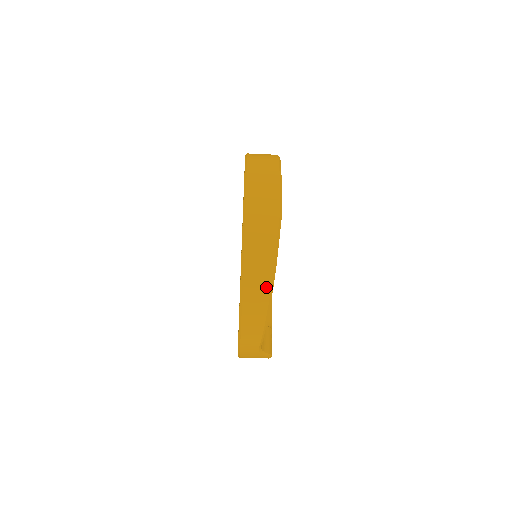
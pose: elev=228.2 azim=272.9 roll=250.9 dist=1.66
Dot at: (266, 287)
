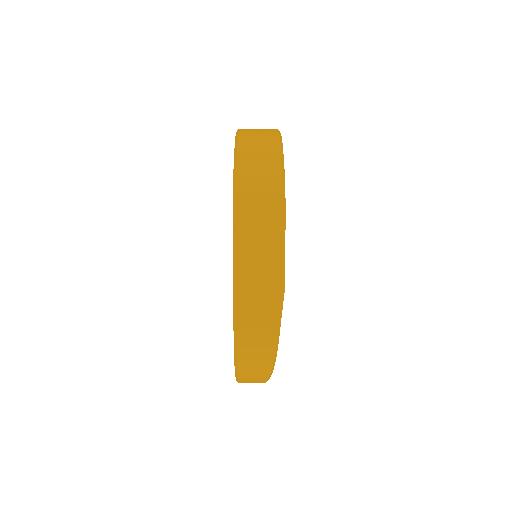
Dot at: (264, 373)
